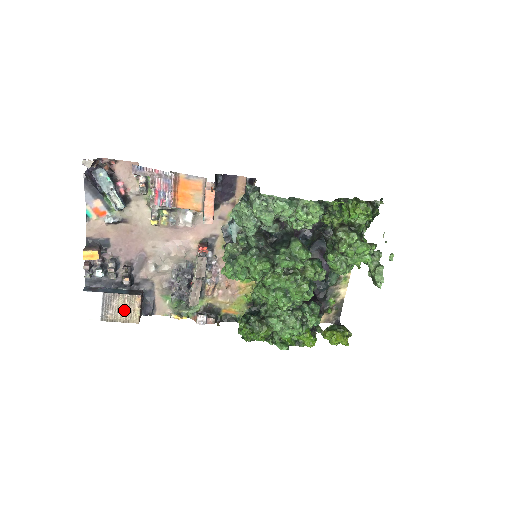
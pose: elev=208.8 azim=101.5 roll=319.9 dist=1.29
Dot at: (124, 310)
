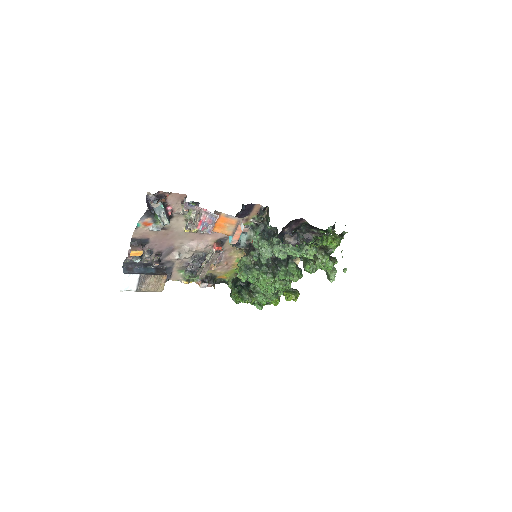
Dot at: (154, 285)
